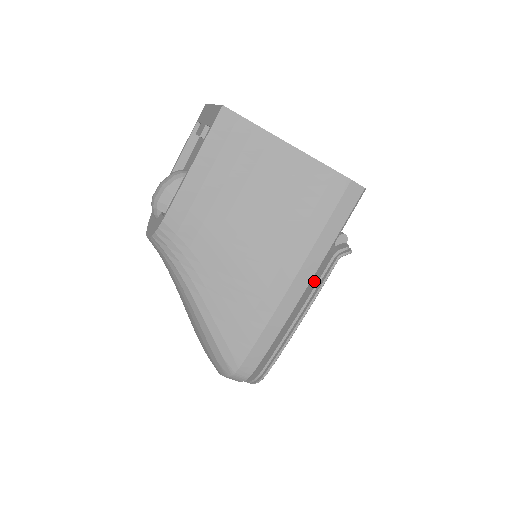
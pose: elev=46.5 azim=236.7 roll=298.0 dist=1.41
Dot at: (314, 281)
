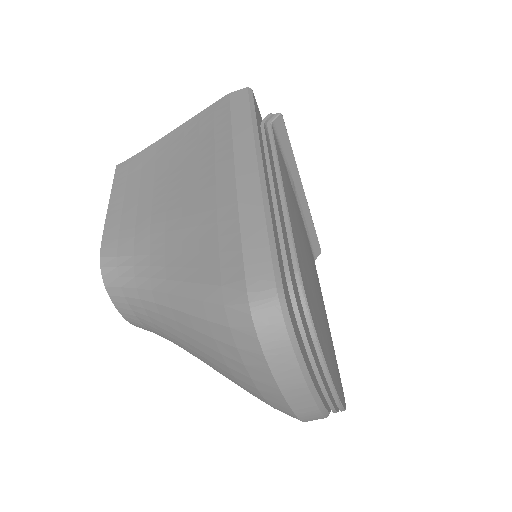
Dot at: occluded
